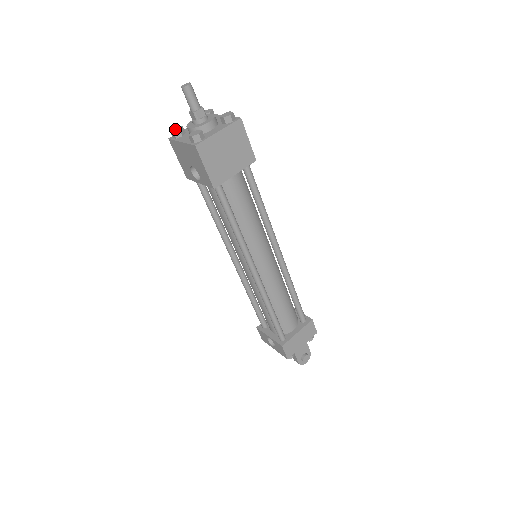
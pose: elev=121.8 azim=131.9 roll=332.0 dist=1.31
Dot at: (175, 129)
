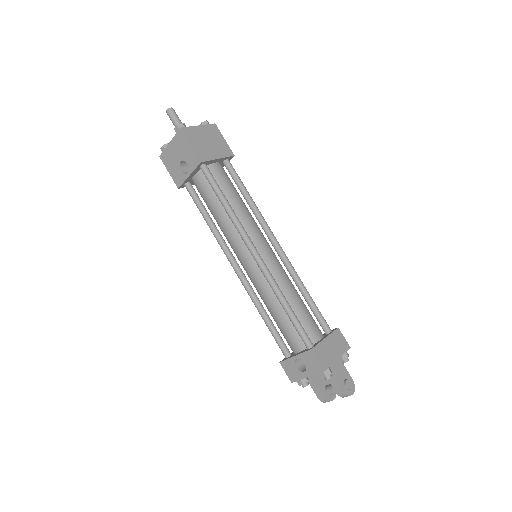
Dot at: (164, 146)
